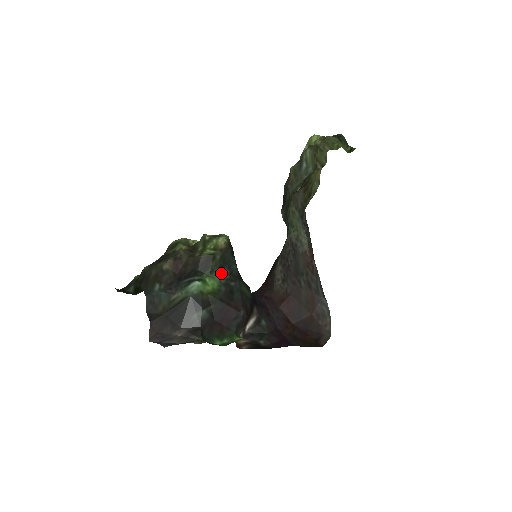
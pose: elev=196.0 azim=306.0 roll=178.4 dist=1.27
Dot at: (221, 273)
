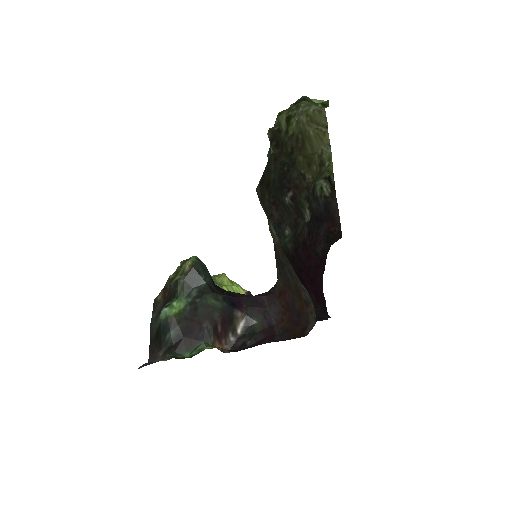
Dot at: (188, 293)
